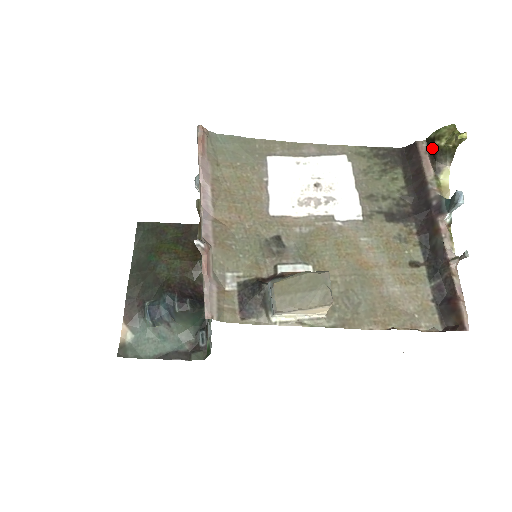
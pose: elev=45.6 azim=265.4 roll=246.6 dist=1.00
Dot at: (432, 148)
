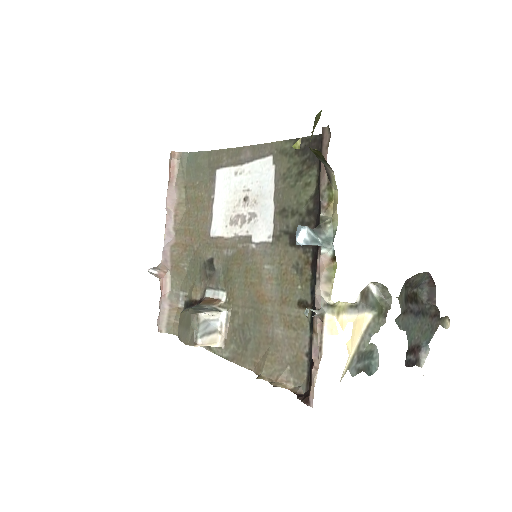
Dot at: occluded
